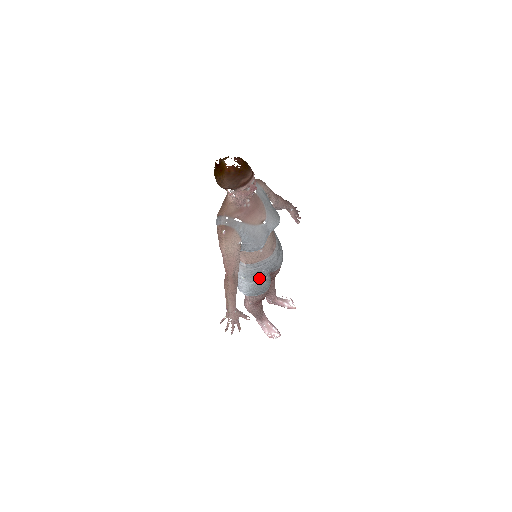
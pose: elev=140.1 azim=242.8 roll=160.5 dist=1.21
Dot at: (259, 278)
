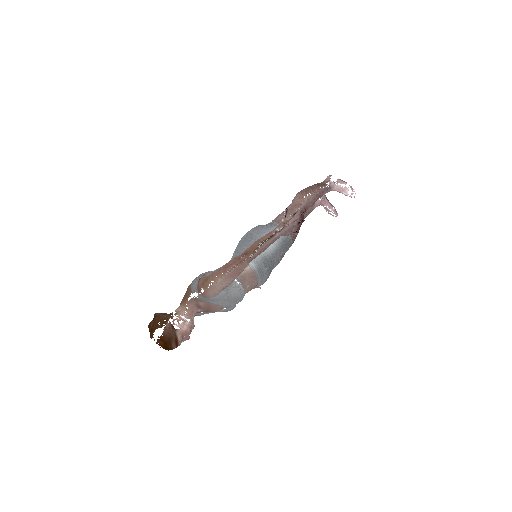
Dot at: occluded
